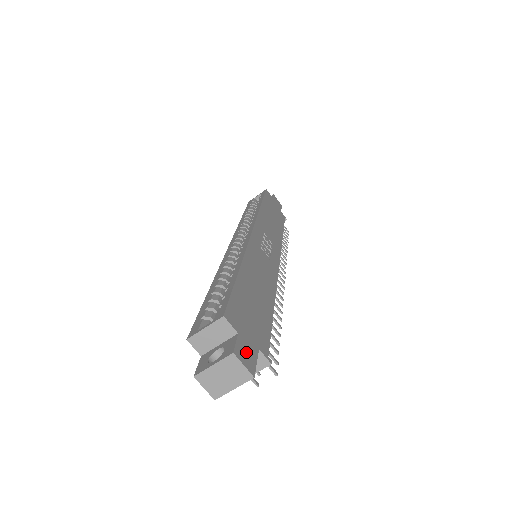
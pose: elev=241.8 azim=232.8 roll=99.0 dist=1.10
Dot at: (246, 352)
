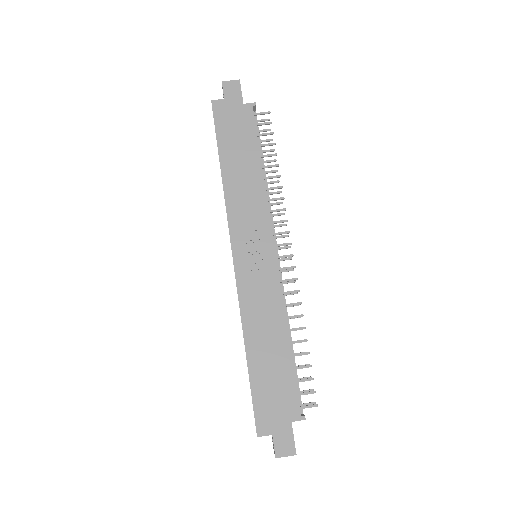
Dot at: (283, 442)
